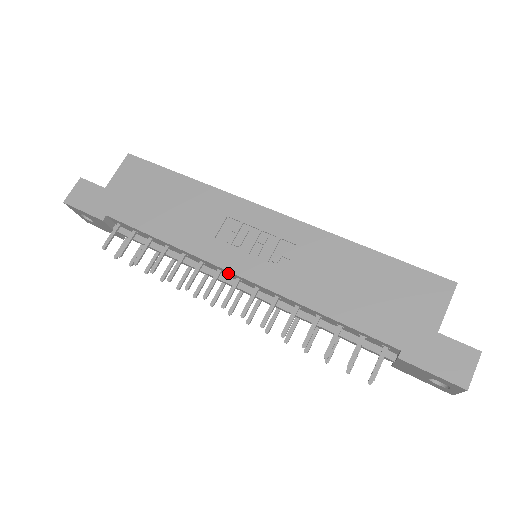
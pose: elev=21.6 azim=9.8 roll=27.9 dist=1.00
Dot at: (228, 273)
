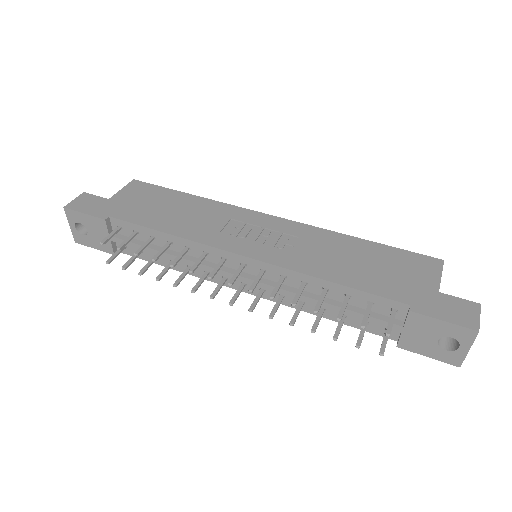
Dot at: (233, 259)
